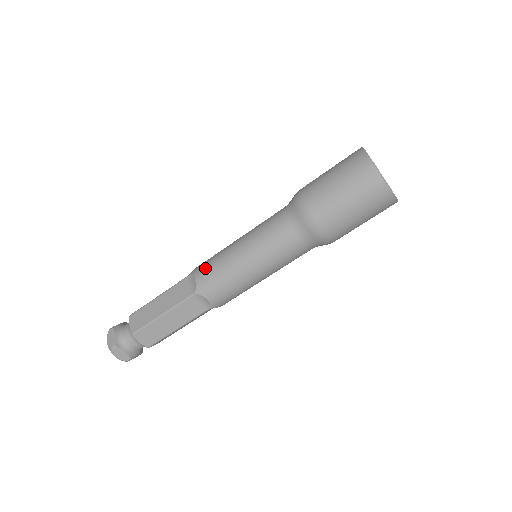
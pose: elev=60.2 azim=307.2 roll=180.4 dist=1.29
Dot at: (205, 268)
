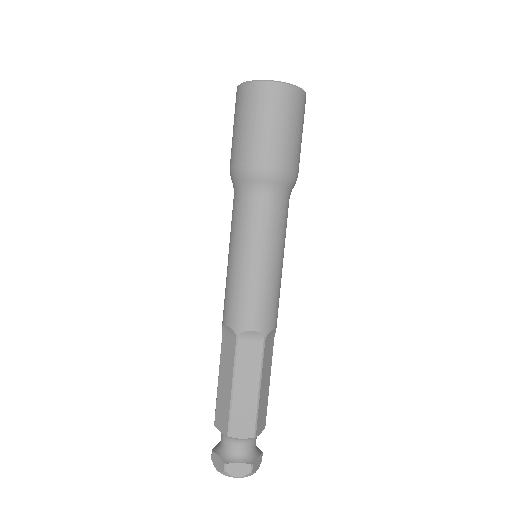
Dot at: (225, 308)
